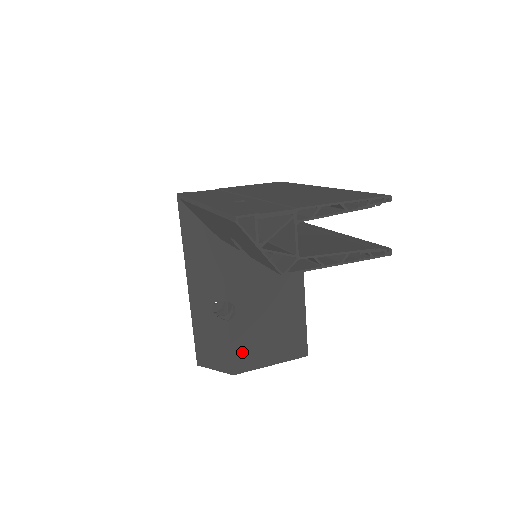
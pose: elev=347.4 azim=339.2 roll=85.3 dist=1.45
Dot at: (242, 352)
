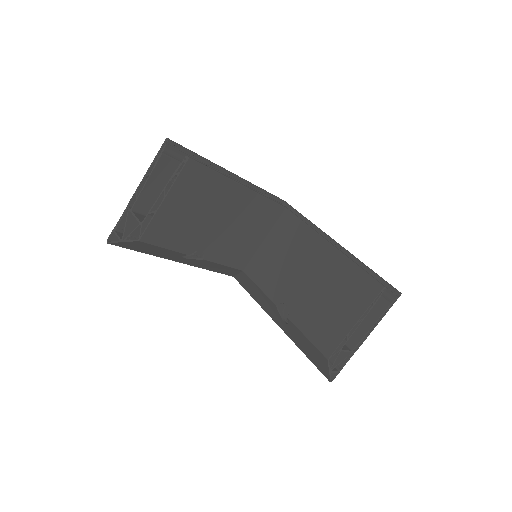
Dot at: (319, 334)
